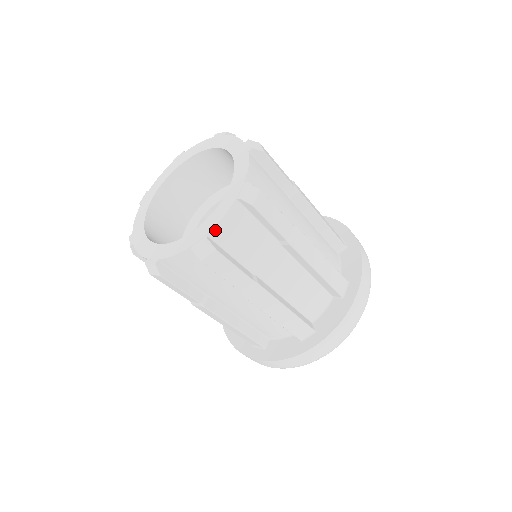
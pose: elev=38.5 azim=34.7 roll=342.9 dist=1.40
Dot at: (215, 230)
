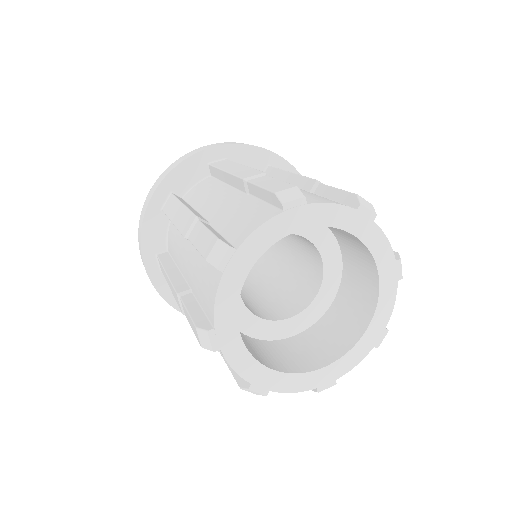
Dot at: (278, 390)
